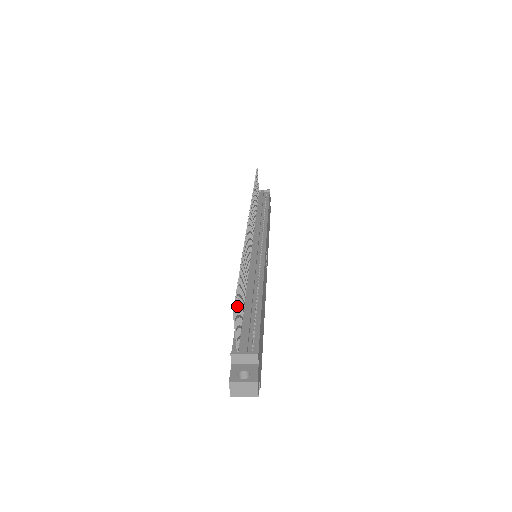
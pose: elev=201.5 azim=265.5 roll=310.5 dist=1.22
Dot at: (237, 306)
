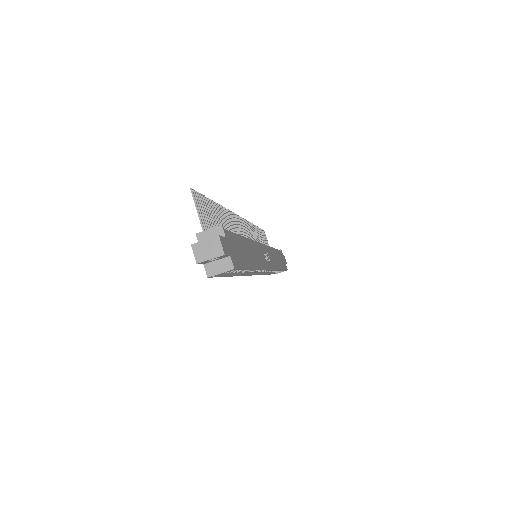
Dot at: (201, 202)
